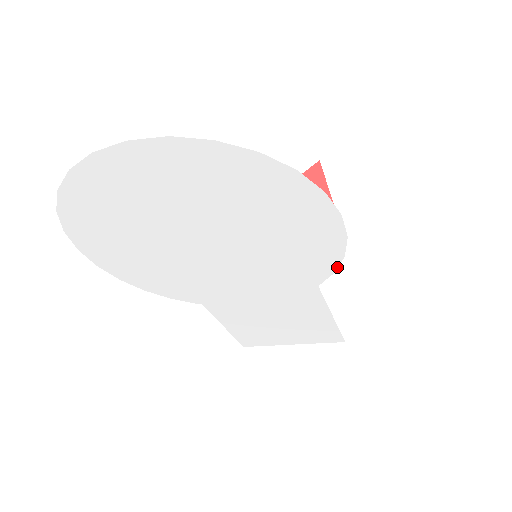
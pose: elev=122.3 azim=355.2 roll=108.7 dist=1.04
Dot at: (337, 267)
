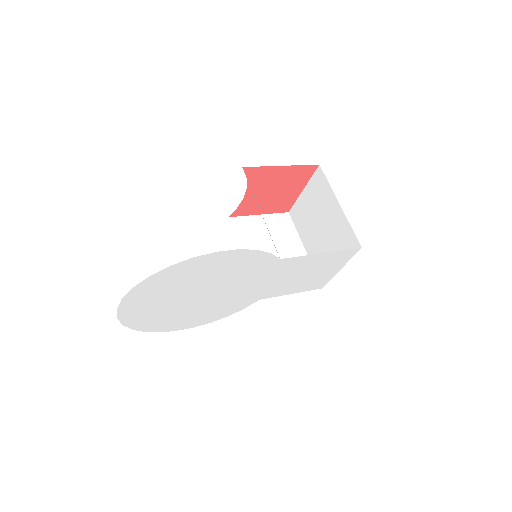
Dot at: (266, 252)
